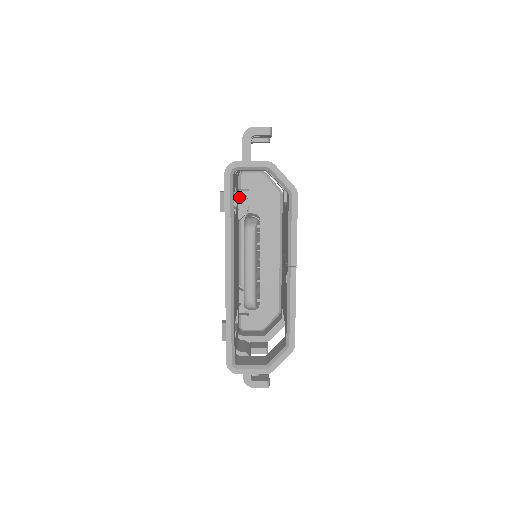
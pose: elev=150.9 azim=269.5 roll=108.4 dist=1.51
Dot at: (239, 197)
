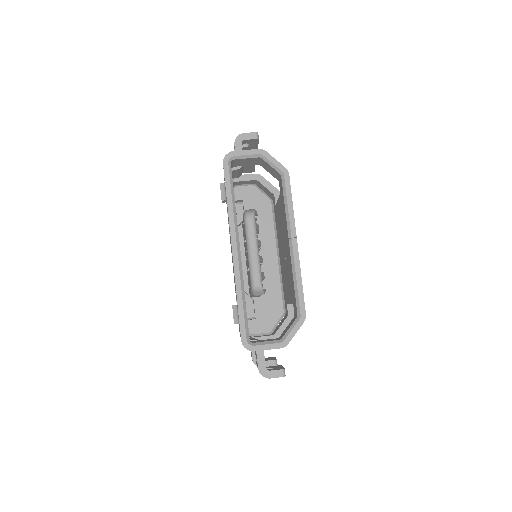
Dot at: occluded
